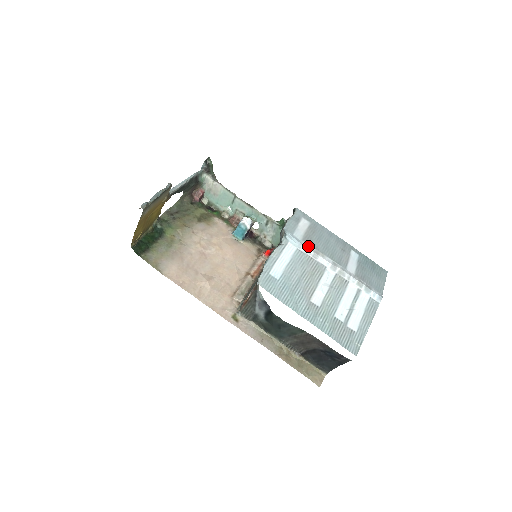
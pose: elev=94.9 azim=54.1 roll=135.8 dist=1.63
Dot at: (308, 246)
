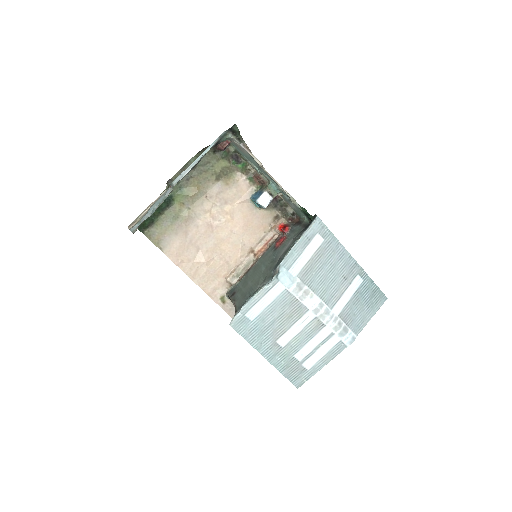
Dot at: (300, 285)
